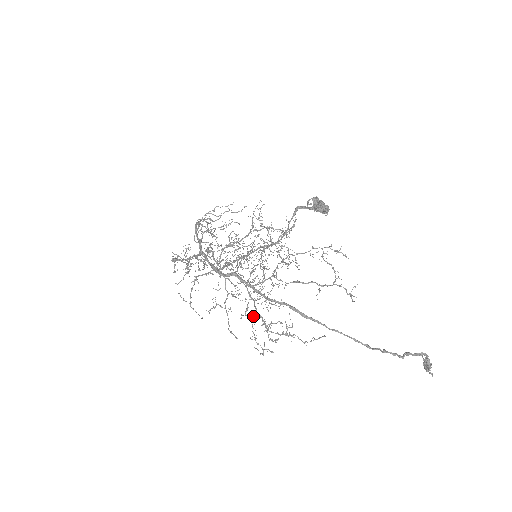
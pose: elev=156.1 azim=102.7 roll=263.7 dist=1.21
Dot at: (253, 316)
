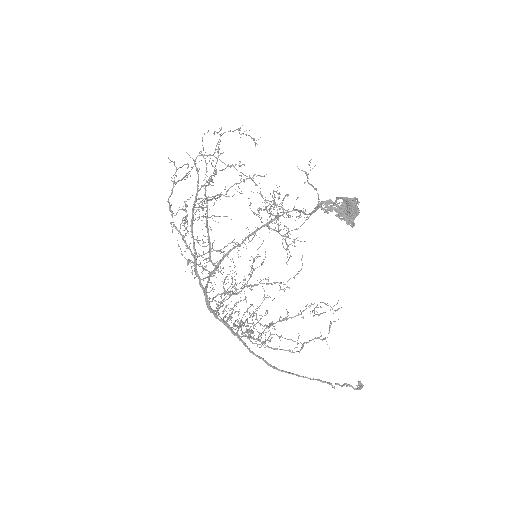
Dot at: occluded
